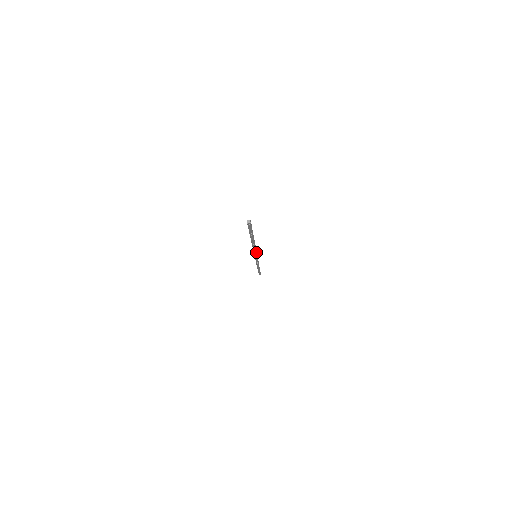
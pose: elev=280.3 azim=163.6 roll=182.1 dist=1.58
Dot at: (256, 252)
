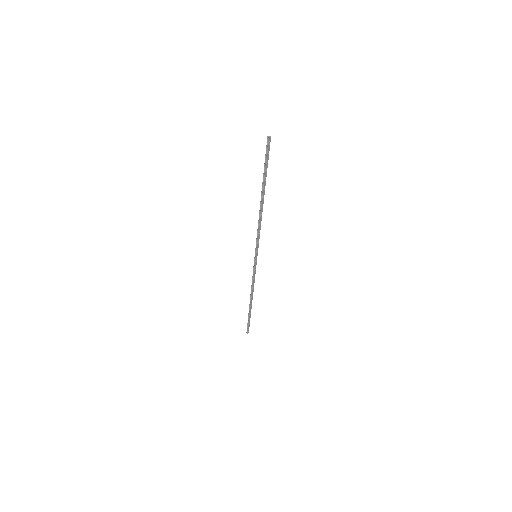
Dot at: occluded
